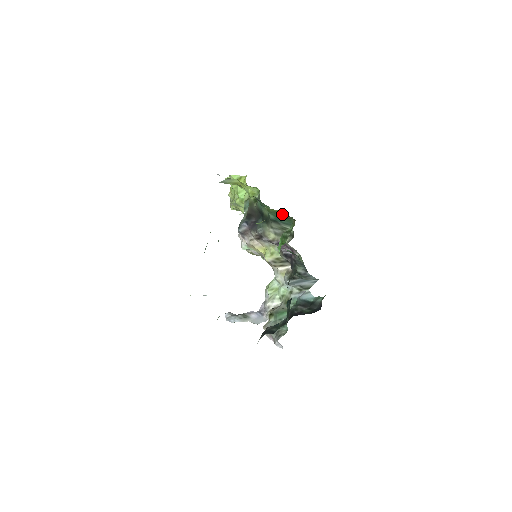
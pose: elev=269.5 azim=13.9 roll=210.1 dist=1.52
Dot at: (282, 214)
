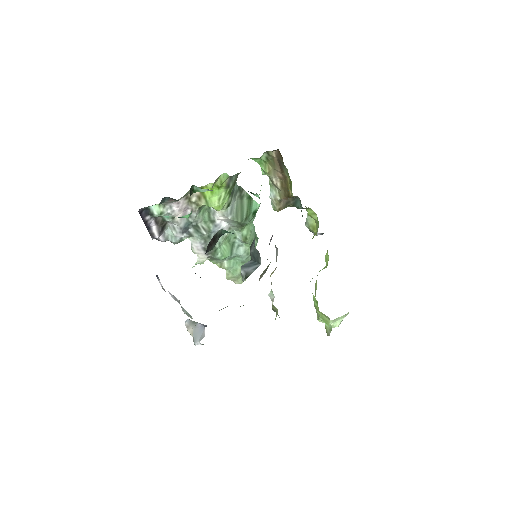
Dot at: occluded
